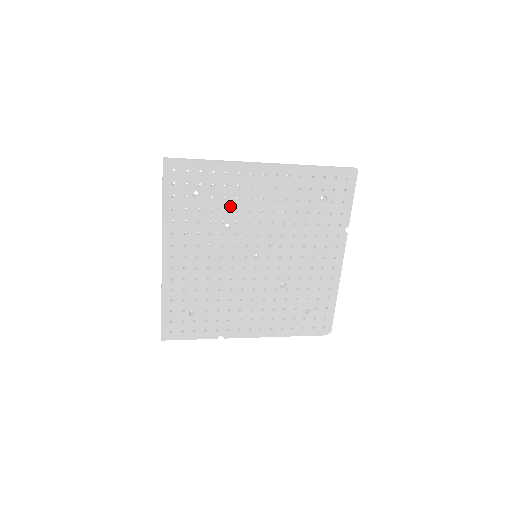
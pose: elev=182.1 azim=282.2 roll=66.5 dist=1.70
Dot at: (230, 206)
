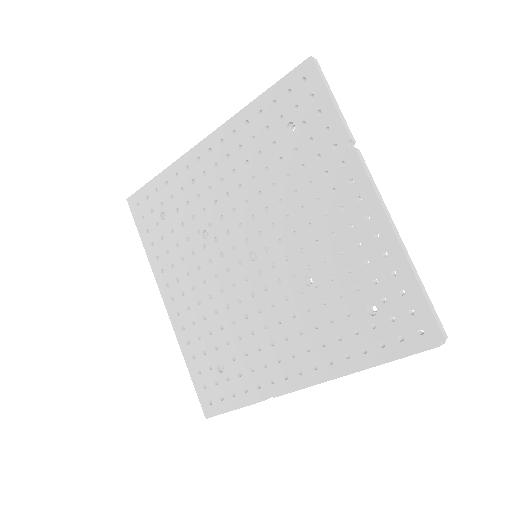
Dot at: (196, 209)
